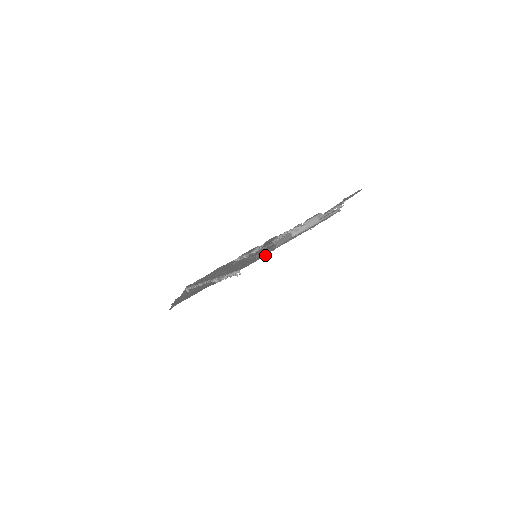
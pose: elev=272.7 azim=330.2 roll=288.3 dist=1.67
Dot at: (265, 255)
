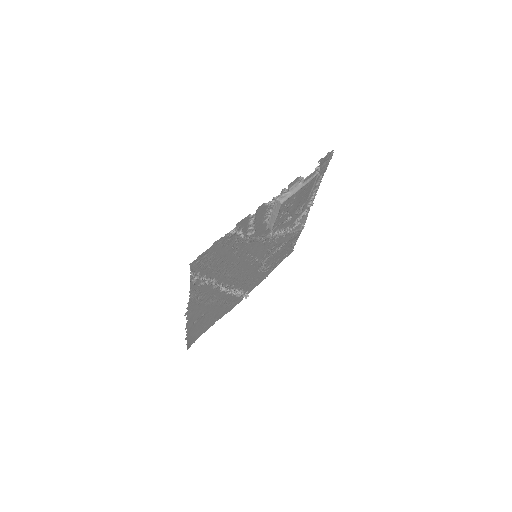
Dot at: (268, 274)
